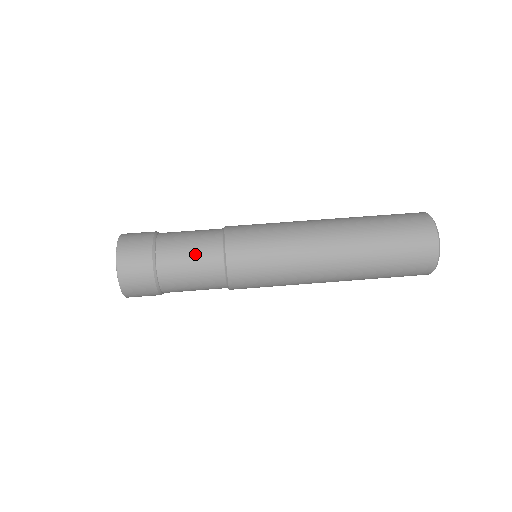
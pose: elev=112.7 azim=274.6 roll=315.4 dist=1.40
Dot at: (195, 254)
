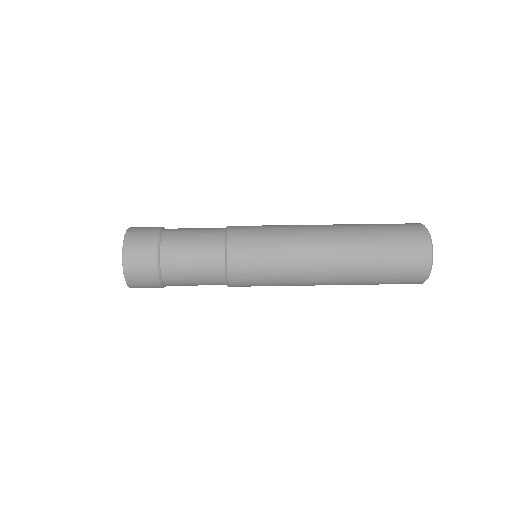
Dot at: (197, 254)
